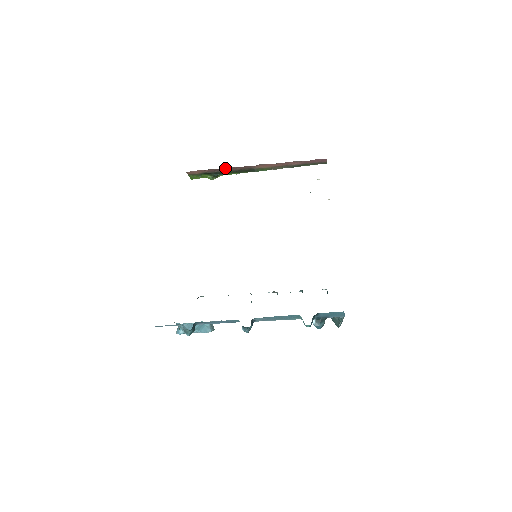
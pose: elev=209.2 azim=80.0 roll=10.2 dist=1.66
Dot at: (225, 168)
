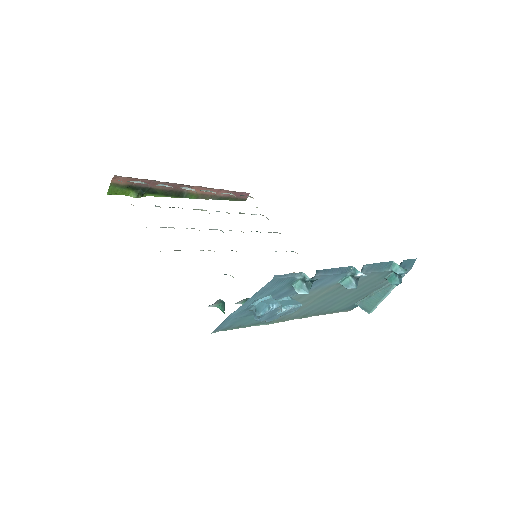
Dot at: (160, 182)
